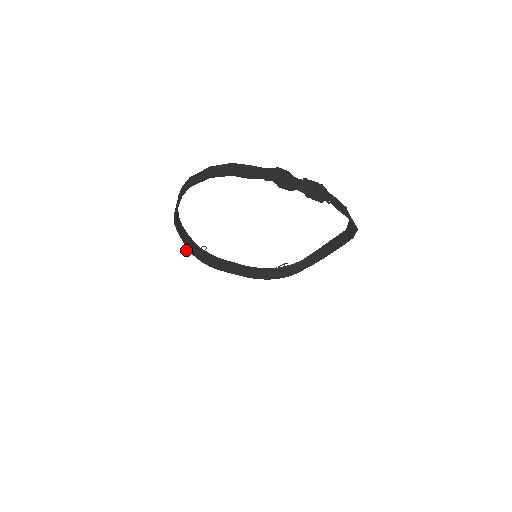
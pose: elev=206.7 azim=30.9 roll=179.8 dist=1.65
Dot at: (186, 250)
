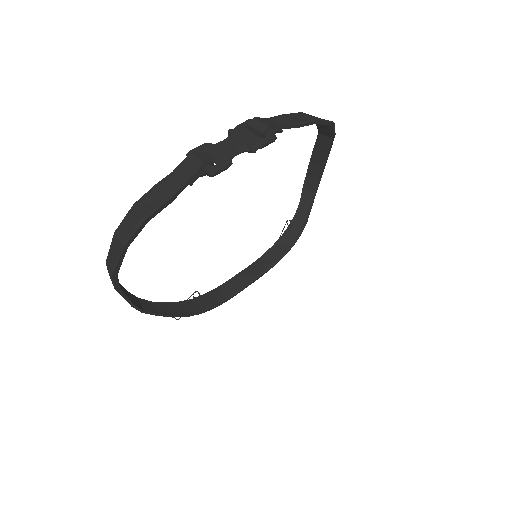
Dot at: occluded
